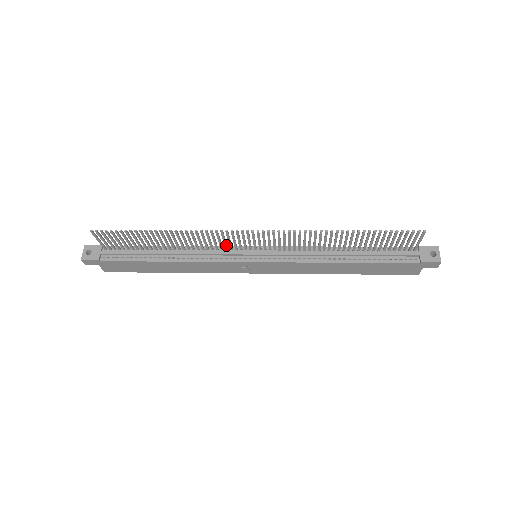
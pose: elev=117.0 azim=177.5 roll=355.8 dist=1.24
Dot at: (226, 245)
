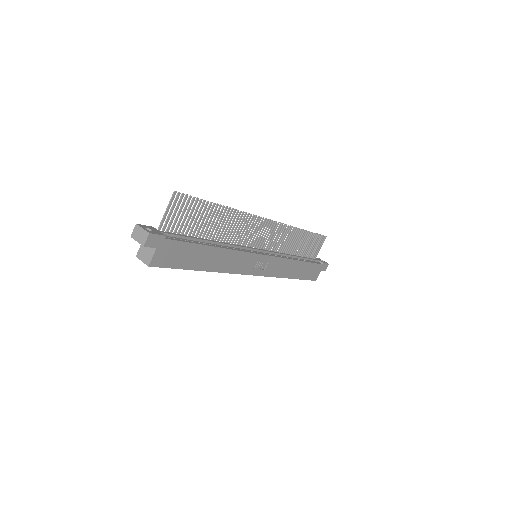
Dot at: (246, 239)
